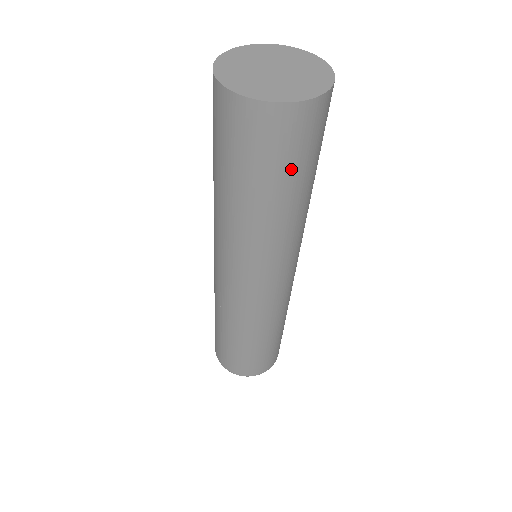
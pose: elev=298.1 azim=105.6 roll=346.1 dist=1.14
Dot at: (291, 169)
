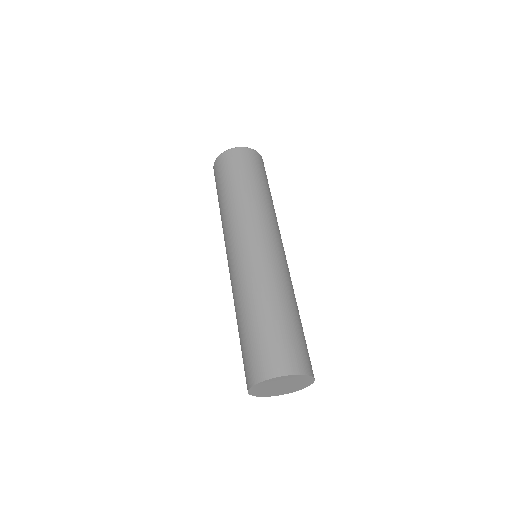
Dot at: occluded
